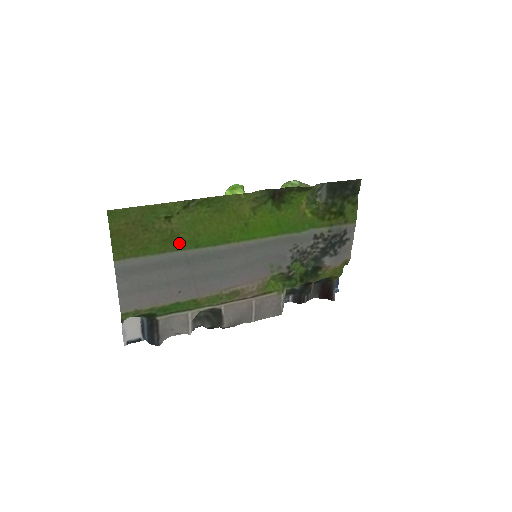
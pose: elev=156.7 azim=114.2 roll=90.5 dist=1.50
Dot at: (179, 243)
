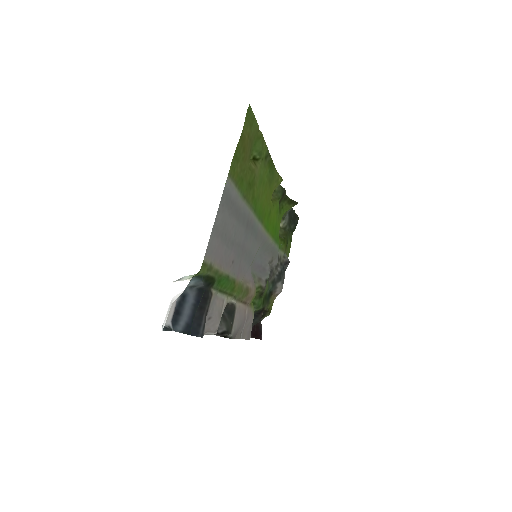
Dot at: (251, 196)
